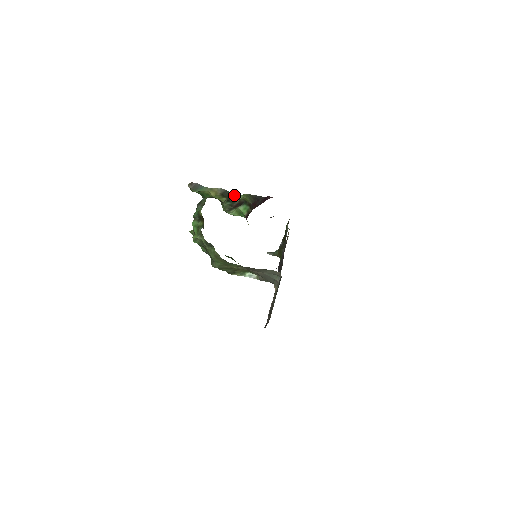
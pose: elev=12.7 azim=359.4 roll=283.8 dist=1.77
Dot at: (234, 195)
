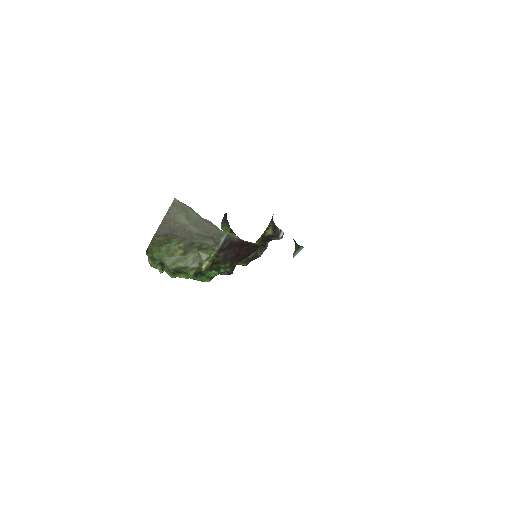
Dot at: occluded
